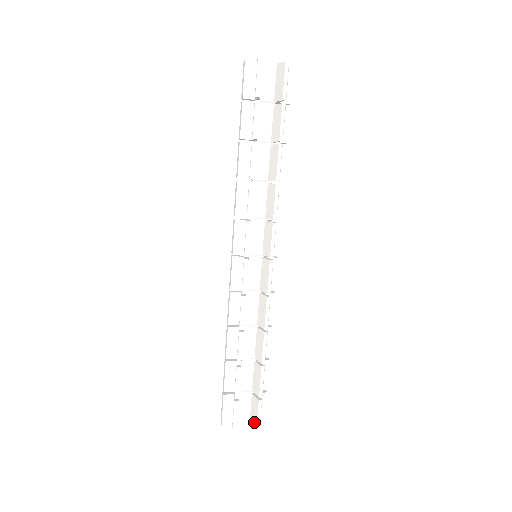
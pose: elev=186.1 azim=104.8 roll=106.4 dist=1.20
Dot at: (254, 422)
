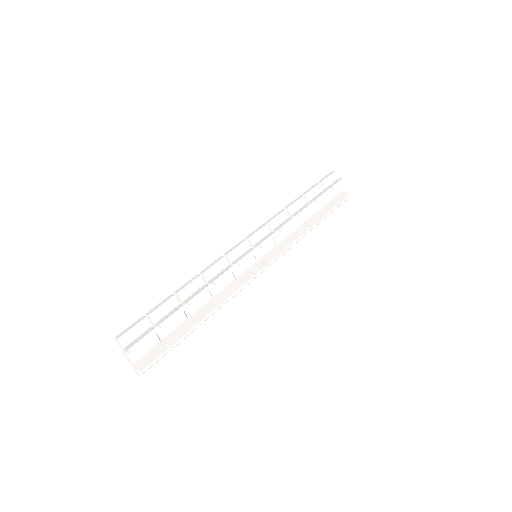
Dot at: (144, 364)
